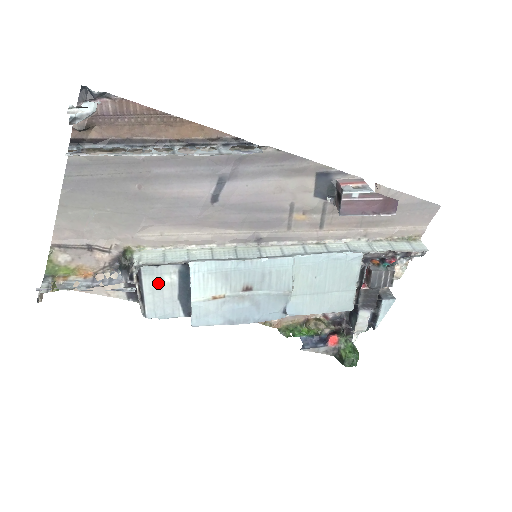
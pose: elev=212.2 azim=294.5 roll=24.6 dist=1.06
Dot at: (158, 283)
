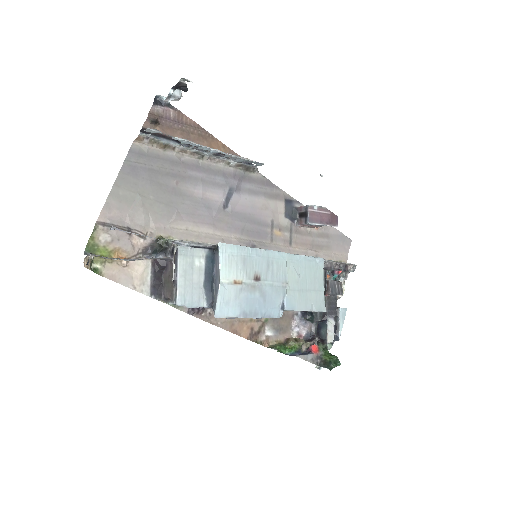
Dot at: (190, 266)
